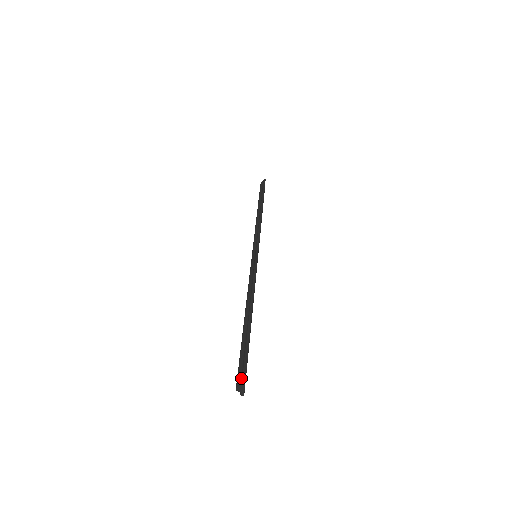
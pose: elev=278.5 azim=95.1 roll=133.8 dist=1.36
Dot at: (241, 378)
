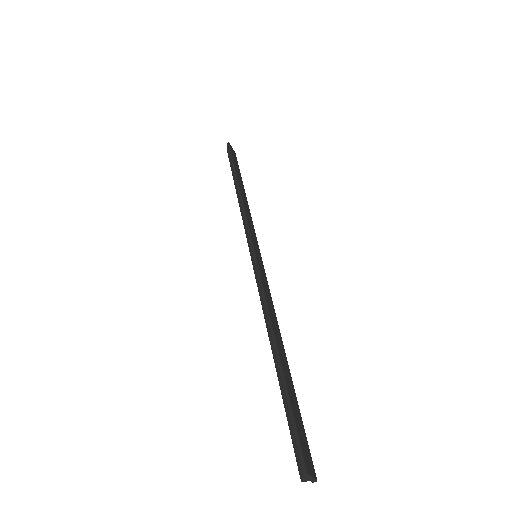
Dot at: (300, 465)
